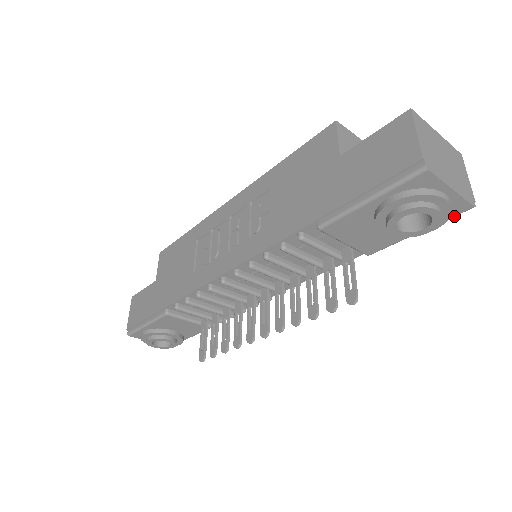
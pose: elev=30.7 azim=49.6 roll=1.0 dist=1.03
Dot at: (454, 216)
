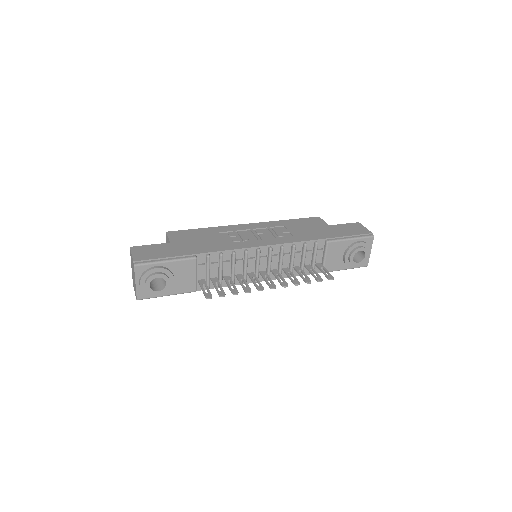
Dot at: occluded
